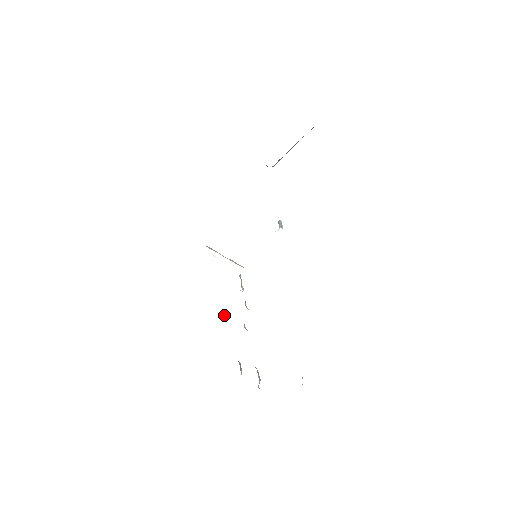
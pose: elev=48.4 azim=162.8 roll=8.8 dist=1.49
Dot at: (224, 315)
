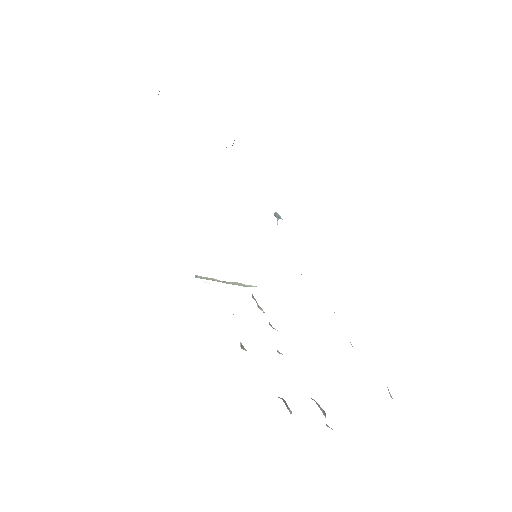
Dot at: (241, 345)
